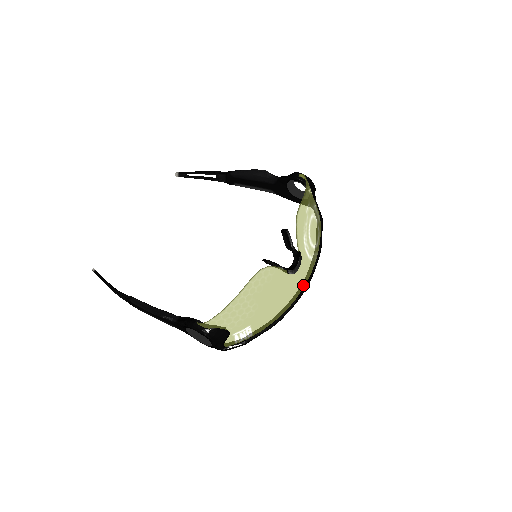
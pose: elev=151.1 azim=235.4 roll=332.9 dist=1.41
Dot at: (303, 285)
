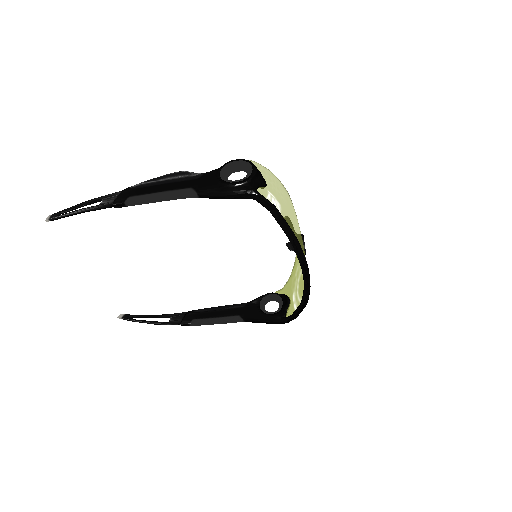
Dot at: occluded
